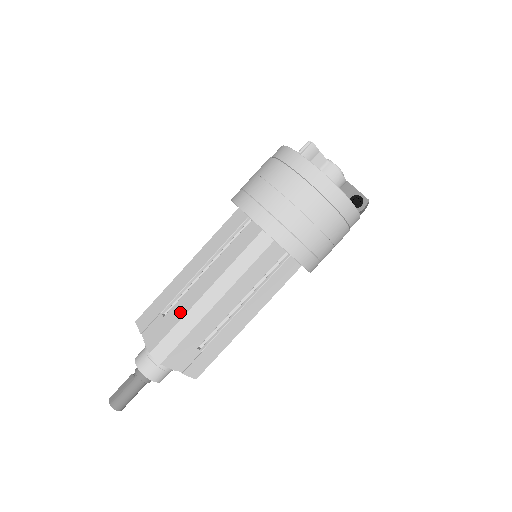
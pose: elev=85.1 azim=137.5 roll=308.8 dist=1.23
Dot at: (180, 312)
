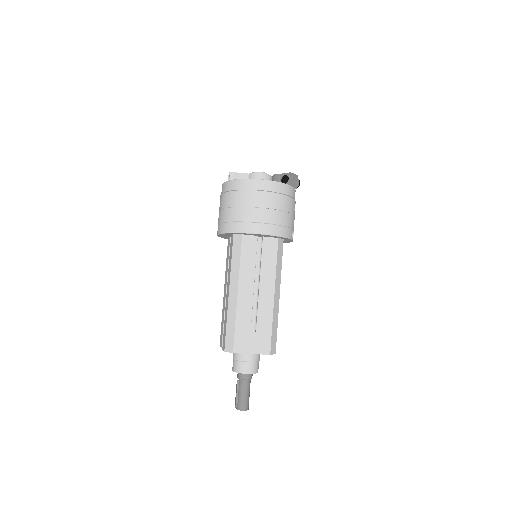
Dot at: (226, 315)
